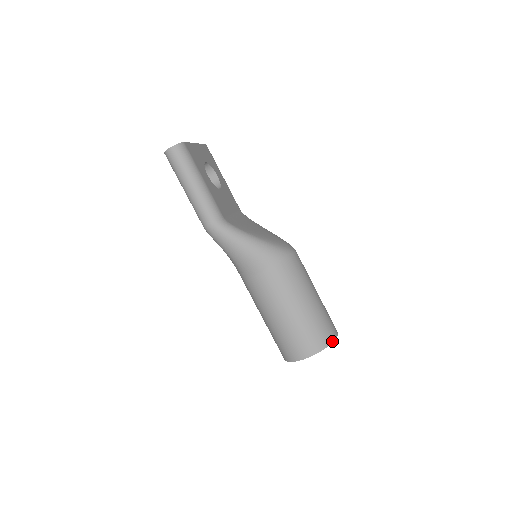
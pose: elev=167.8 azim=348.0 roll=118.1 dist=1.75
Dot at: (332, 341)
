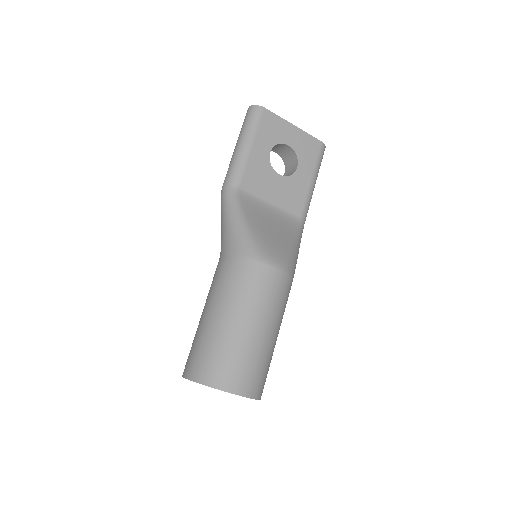
Dot at: (216, 387)
